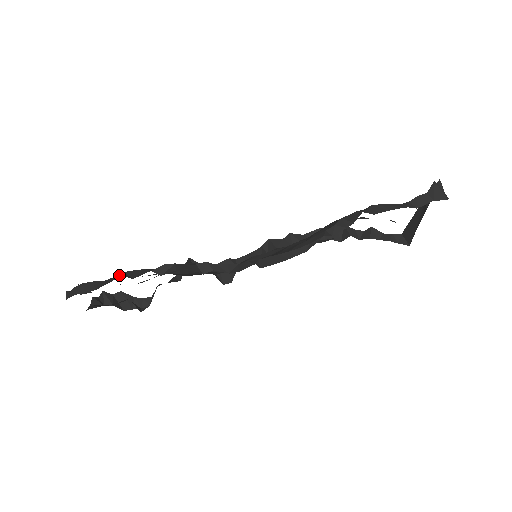
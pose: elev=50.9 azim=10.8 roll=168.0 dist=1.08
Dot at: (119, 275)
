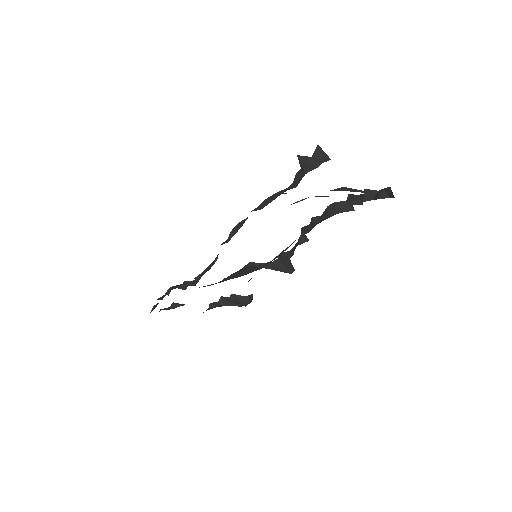
Dot at: (159, 298)
